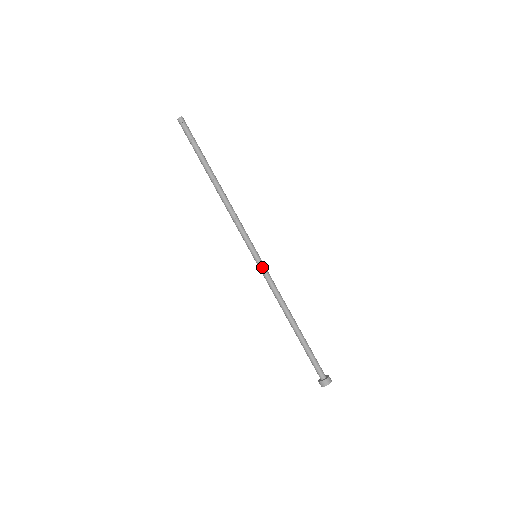
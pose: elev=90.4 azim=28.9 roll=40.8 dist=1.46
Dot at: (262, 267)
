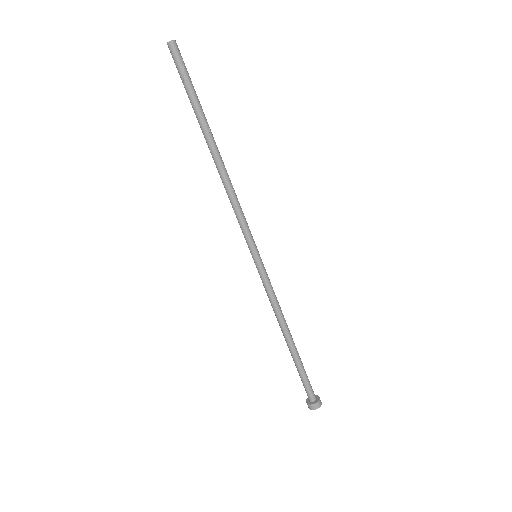
Dot at: (260, 272)
